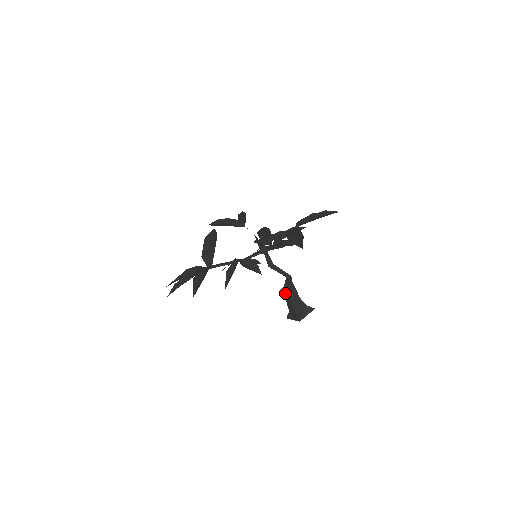
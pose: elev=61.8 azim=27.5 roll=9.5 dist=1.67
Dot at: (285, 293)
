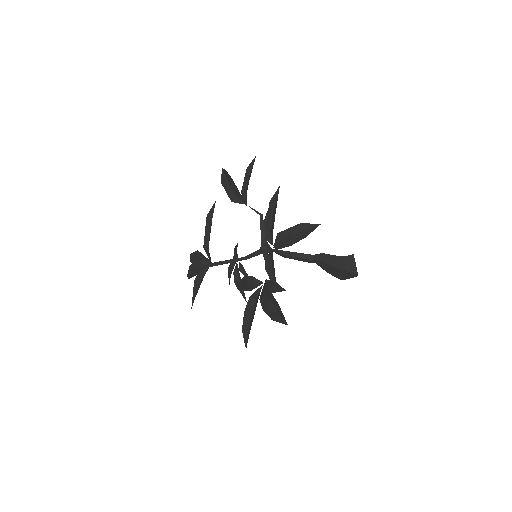
Dot at: occluded
